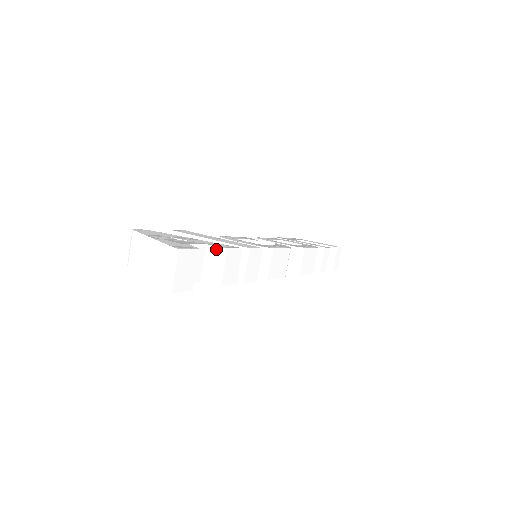
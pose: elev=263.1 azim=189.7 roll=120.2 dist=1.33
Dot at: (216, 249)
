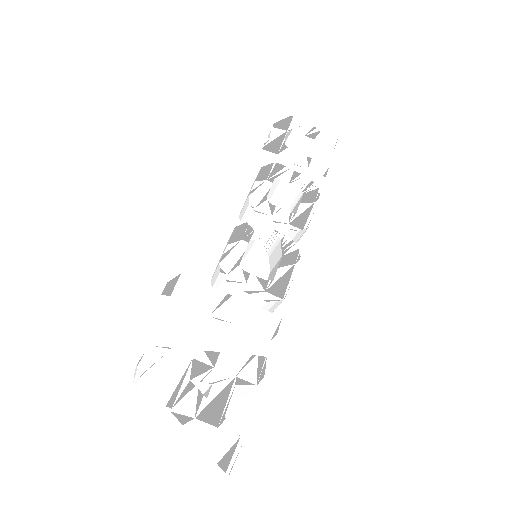
Dot at: (247, 387)
